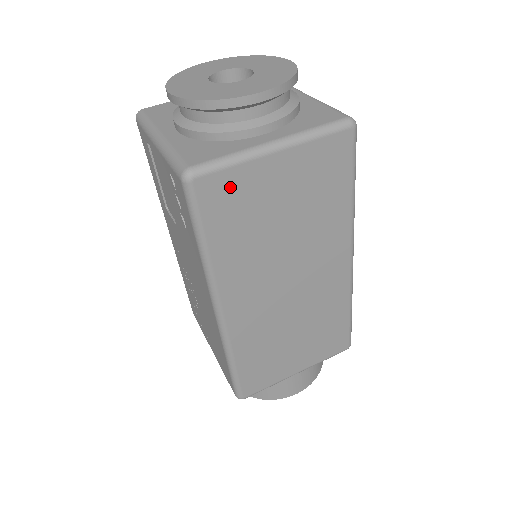
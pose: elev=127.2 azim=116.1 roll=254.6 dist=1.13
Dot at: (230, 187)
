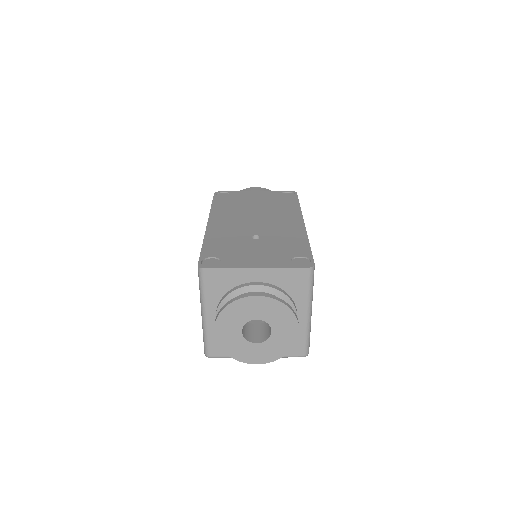
Dot at: occluded
